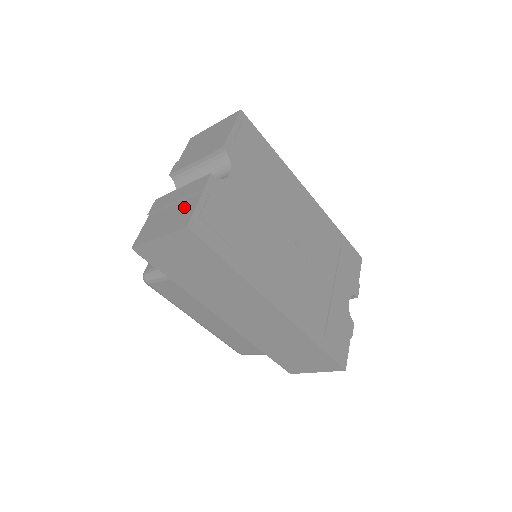
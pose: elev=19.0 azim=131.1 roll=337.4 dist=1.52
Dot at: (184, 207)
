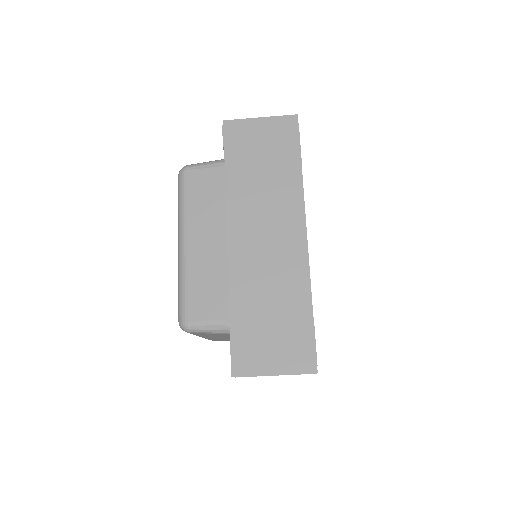
Dot at: occluded
